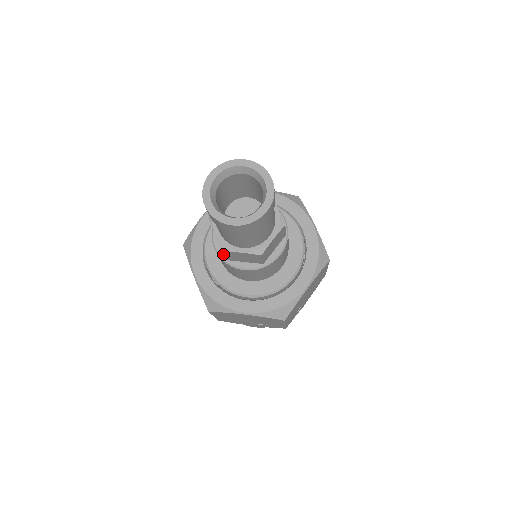
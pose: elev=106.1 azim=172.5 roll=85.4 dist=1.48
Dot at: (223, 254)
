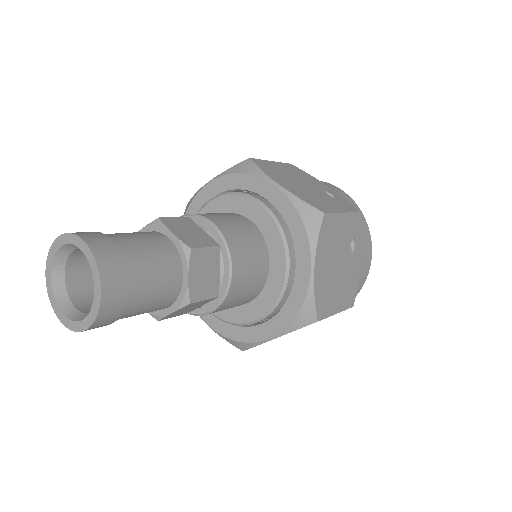
Dot at: occluded
